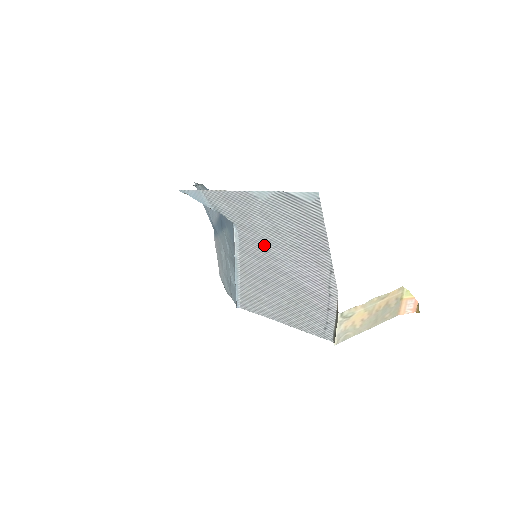
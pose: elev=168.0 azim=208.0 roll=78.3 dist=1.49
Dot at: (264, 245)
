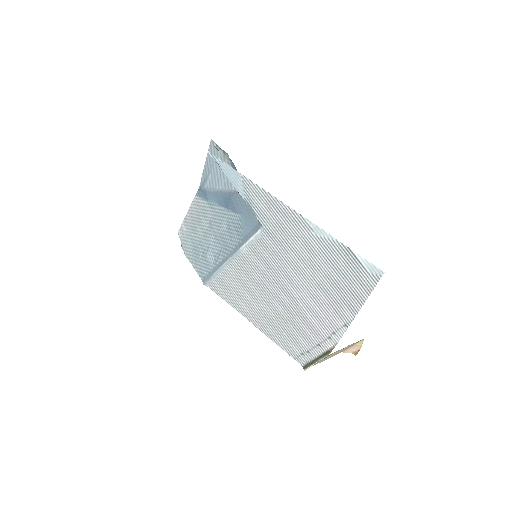
Dot at: (286, 264)
